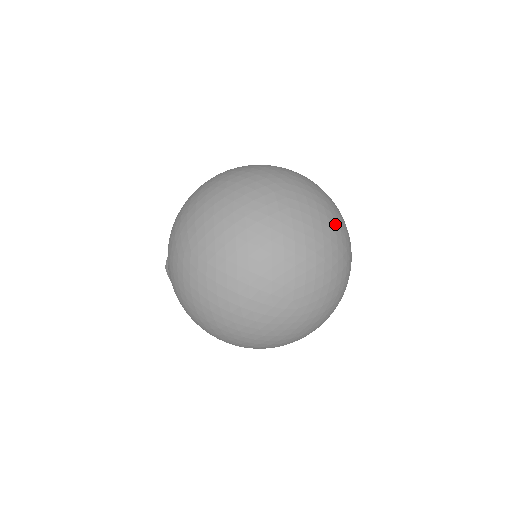
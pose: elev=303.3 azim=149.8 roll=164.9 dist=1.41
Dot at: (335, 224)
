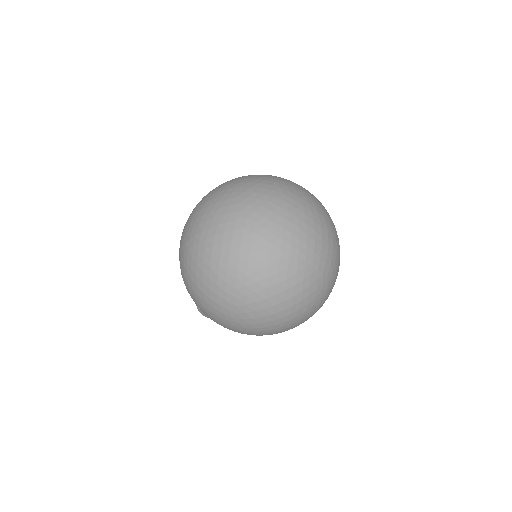
Dot at: (294, 199)
